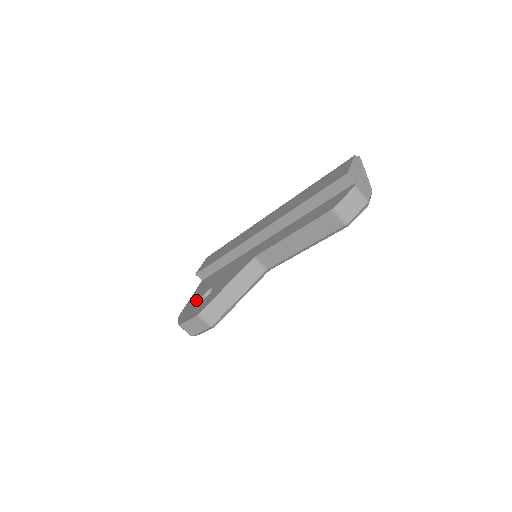
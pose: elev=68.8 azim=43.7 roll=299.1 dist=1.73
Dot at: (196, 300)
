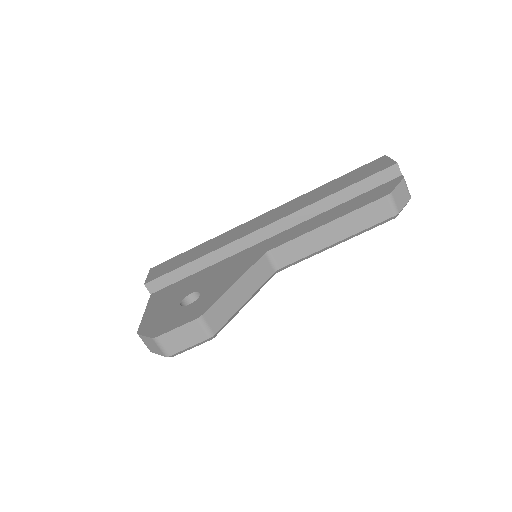
Dot at: (168, 309)
